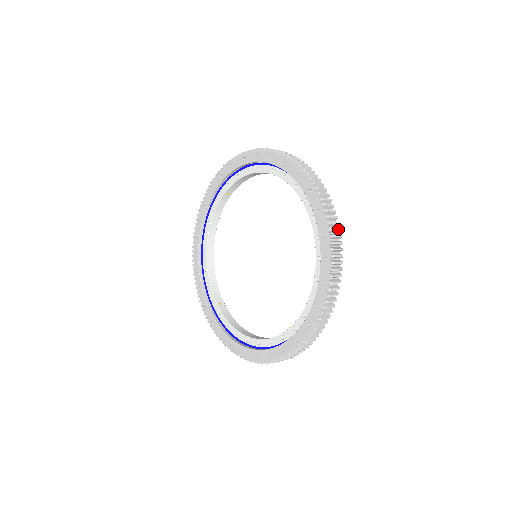
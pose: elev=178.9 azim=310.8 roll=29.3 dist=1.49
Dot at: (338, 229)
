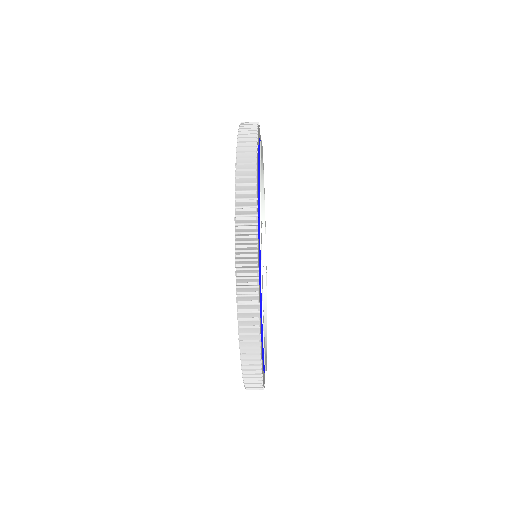
Dot at: (252, 126)
